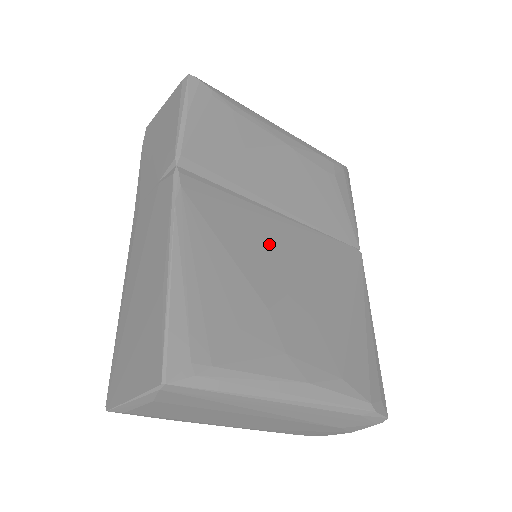
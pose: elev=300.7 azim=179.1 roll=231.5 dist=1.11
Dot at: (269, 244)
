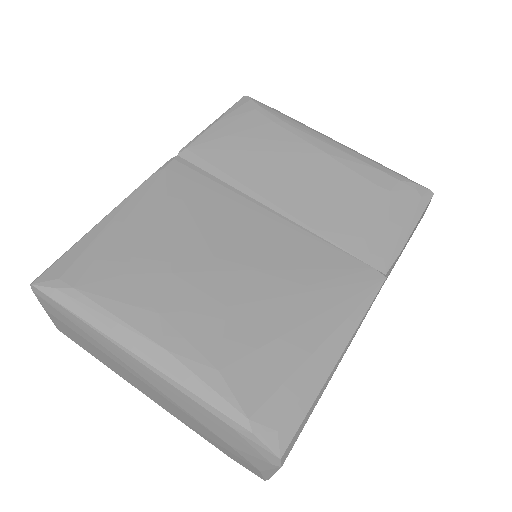
Dot at: (228, 228)
